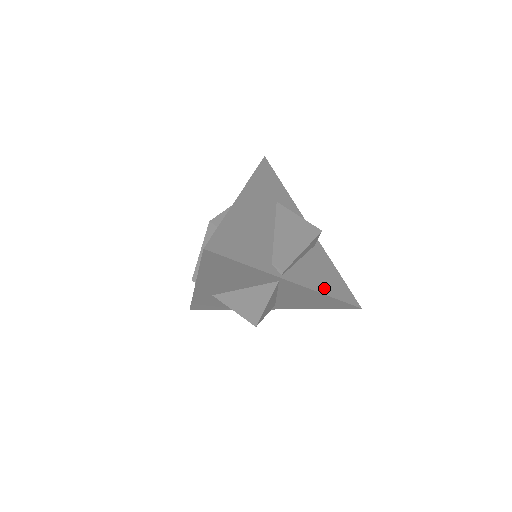
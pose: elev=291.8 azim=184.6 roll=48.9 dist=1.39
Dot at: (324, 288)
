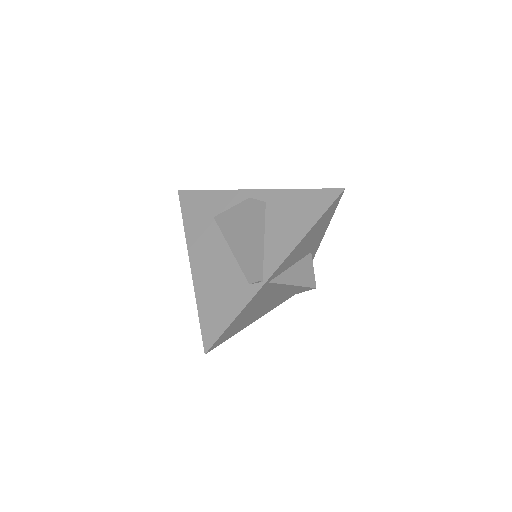
Dot at: (300, 231)
